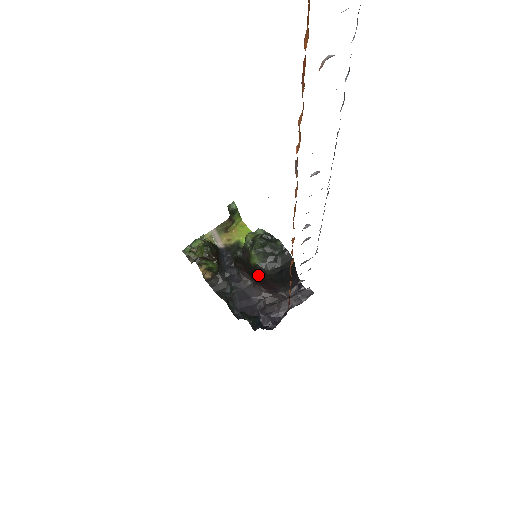
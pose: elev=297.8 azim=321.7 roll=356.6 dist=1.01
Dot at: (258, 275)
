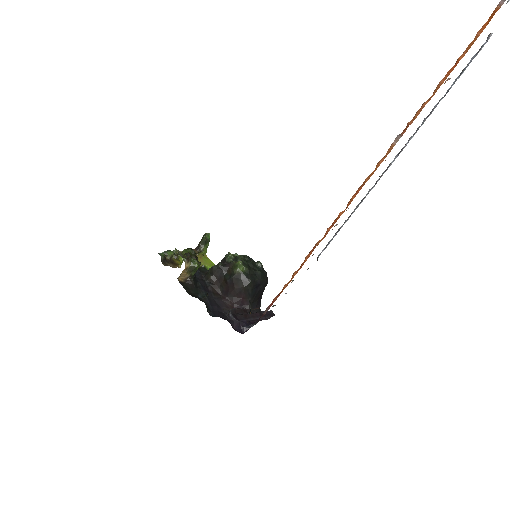
Dot at: (237, 284)
